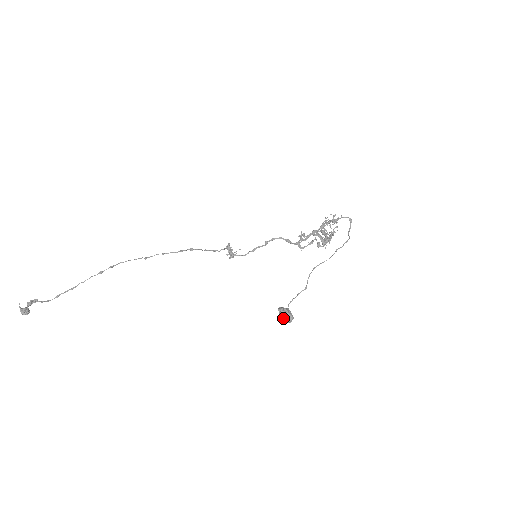
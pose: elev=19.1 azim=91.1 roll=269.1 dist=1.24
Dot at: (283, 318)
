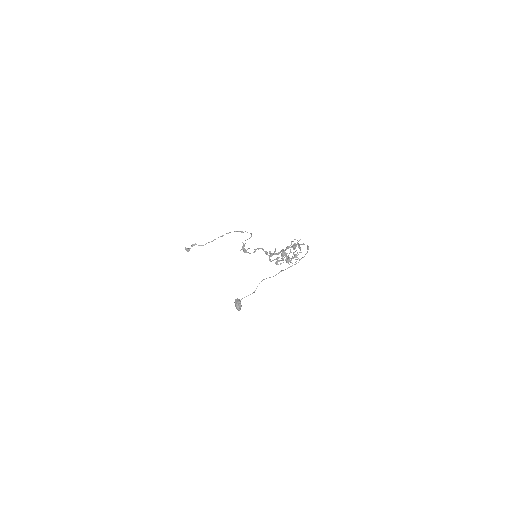
Dot at: occluded
